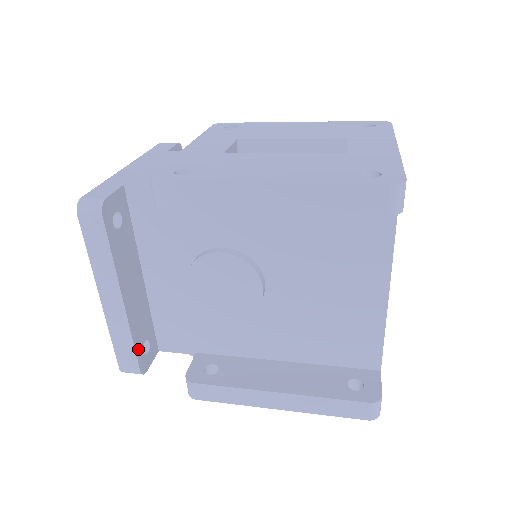
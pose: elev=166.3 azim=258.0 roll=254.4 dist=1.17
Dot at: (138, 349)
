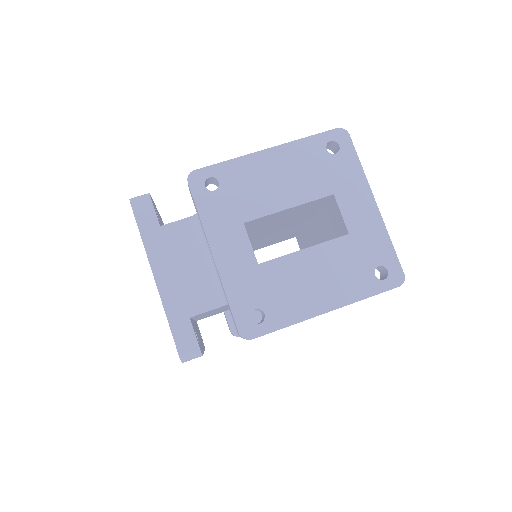
Dot at: occluded
